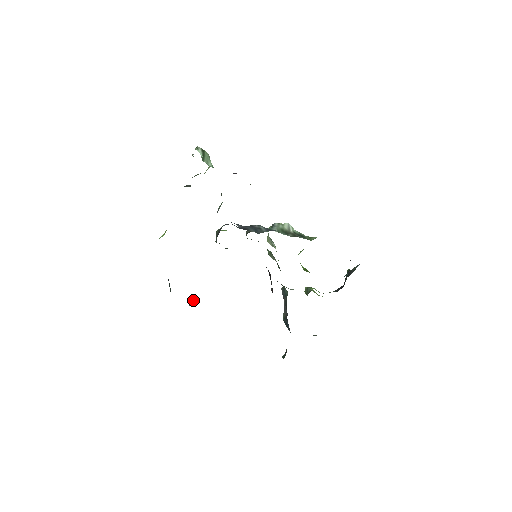
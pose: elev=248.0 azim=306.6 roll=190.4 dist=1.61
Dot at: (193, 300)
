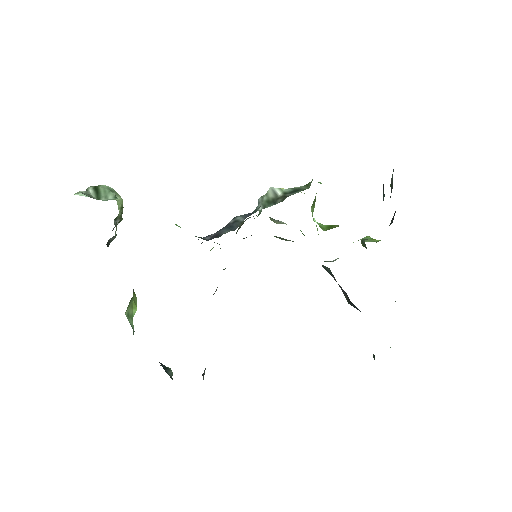
Dot at: occluded
